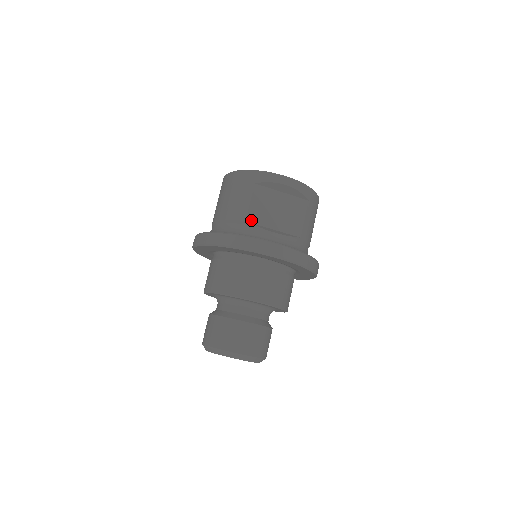
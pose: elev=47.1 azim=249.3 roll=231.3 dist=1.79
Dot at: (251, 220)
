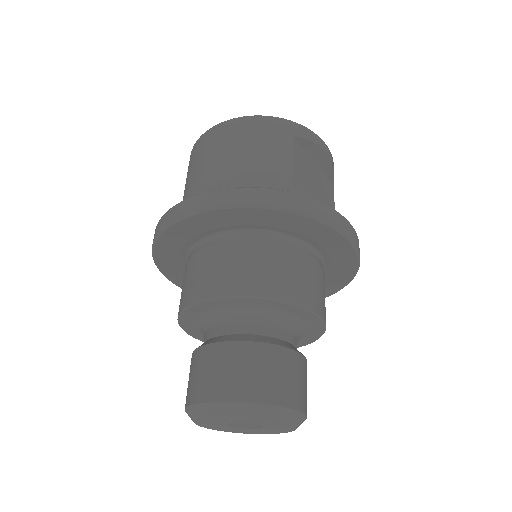
Dot at: (297, 185)
